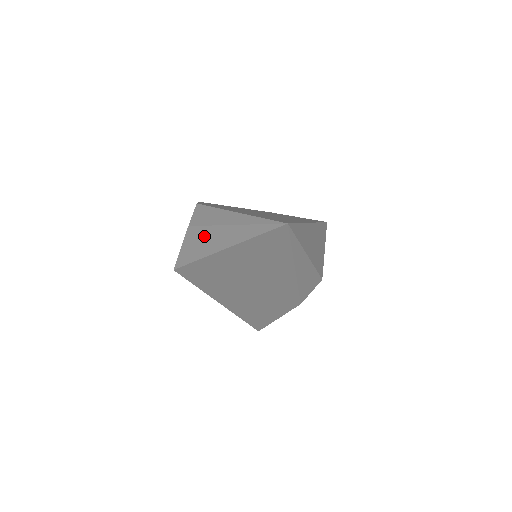
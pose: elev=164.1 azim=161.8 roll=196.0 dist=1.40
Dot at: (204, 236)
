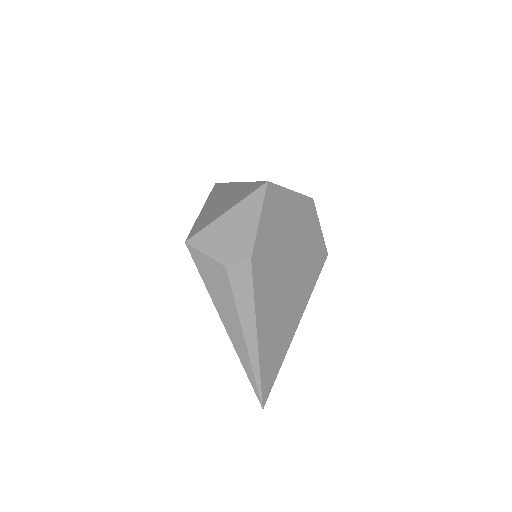
Dot at: (227, 300)
